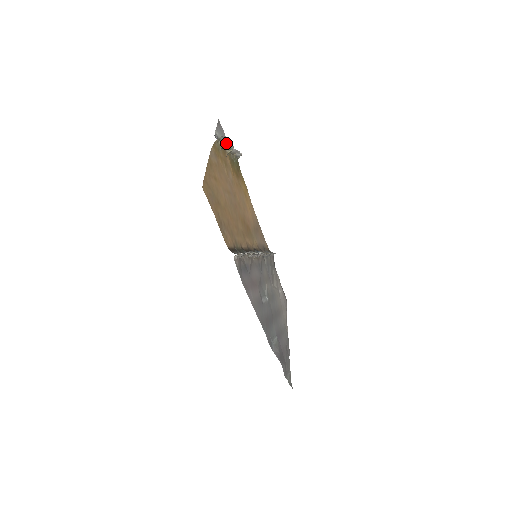
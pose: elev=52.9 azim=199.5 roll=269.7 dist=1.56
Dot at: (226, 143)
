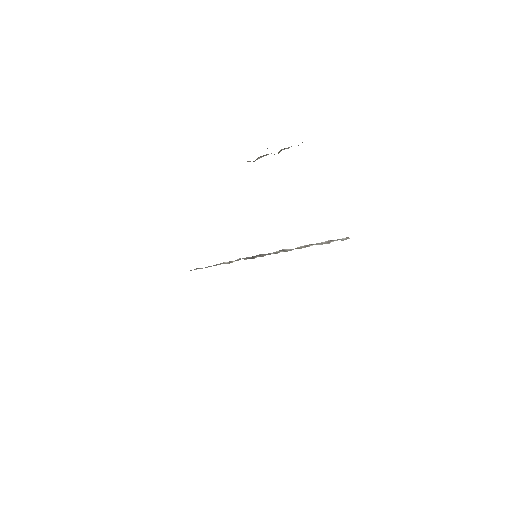
Dot at: (291, 146)
